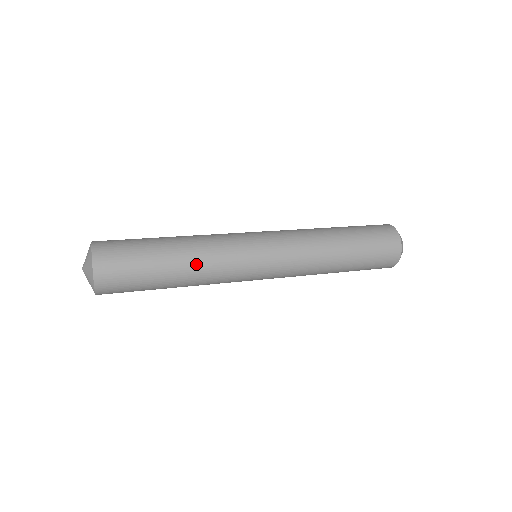
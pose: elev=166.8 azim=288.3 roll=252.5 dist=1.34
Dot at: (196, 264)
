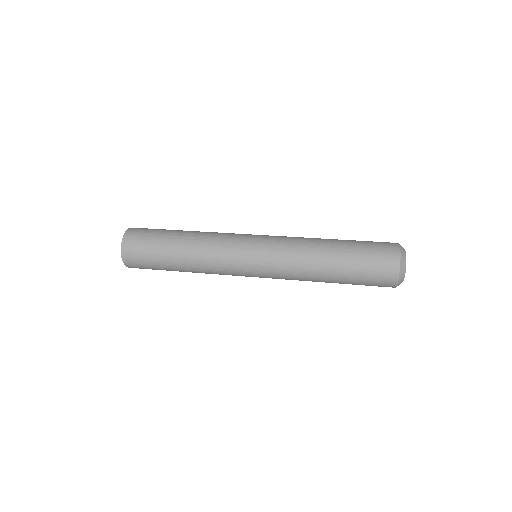
Dot at: (194, 258)
